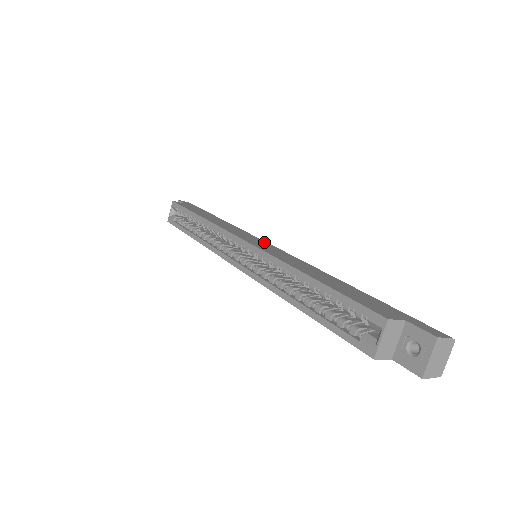
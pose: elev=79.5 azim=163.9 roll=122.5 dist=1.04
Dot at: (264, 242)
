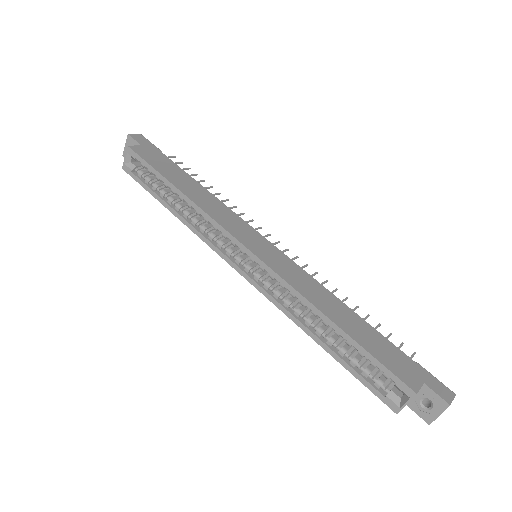
Dot at: (263, 239)
